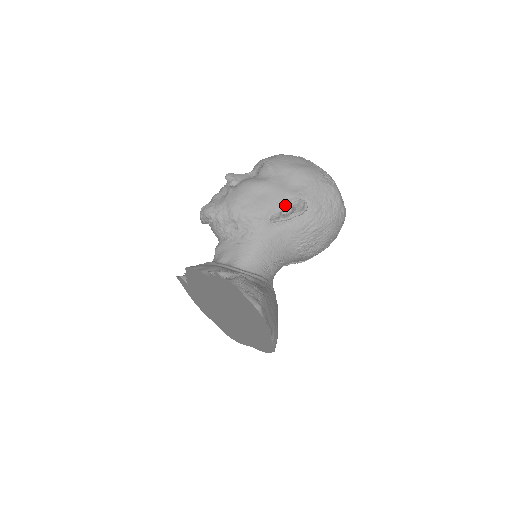
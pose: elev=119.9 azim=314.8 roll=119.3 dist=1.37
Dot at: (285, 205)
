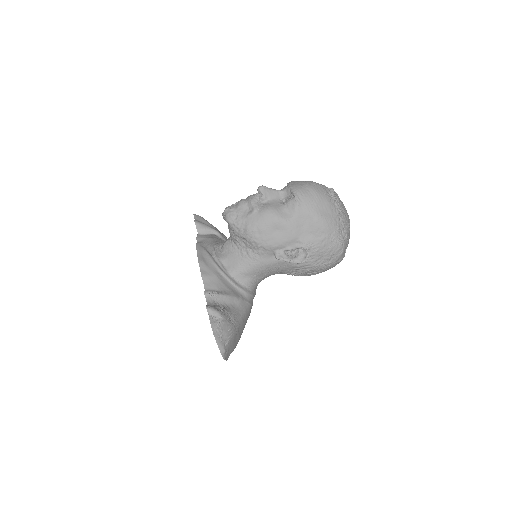
Dot at: (292, 247)
